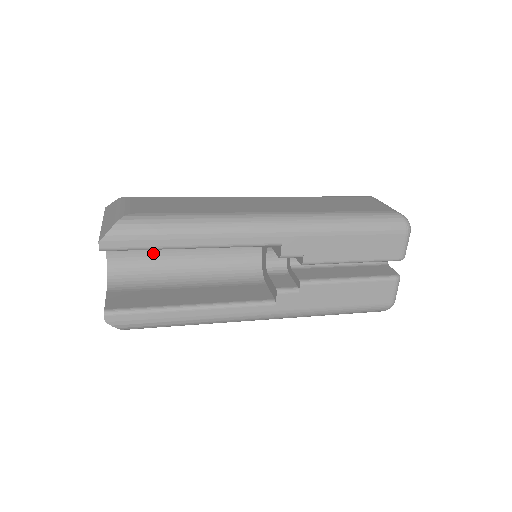
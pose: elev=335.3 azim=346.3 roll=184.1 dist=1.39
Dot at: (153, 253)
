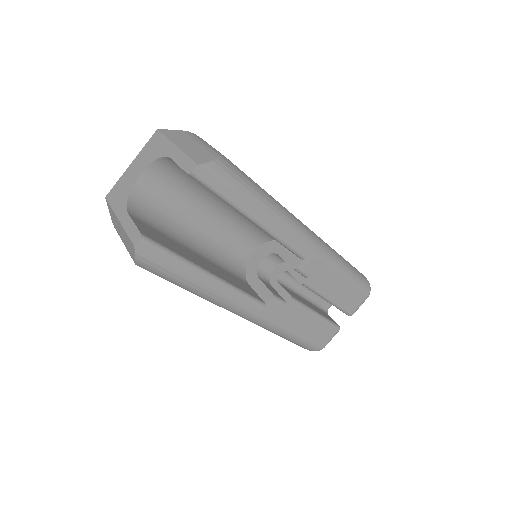
Dot at: (178, 201)
